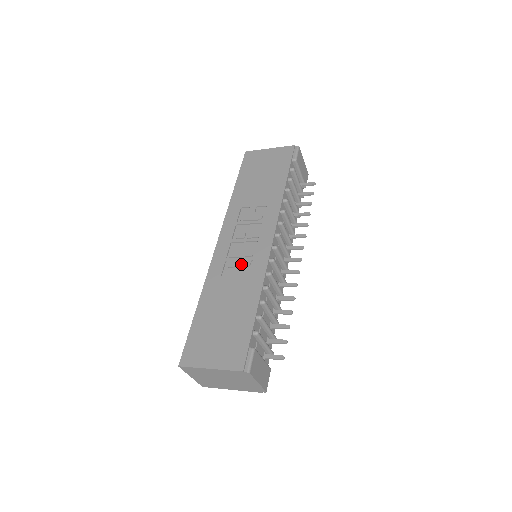
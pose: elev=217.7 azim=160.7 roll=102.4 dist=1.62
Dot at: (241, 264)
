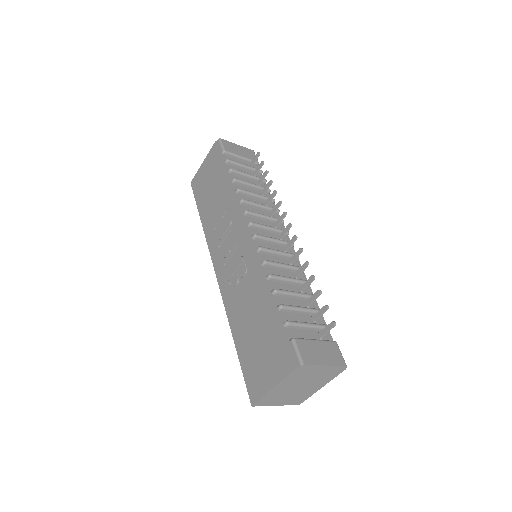
Dot at: (240, 275)
